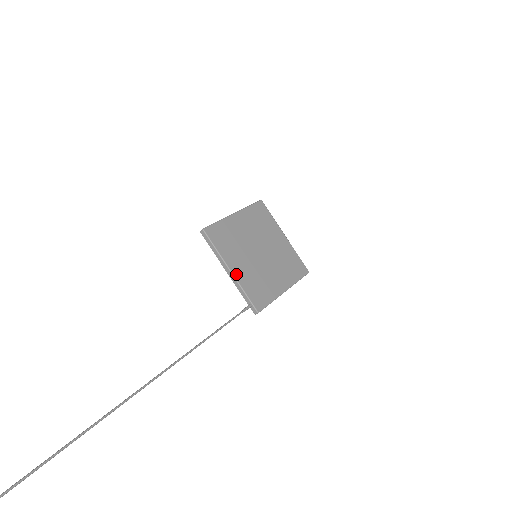
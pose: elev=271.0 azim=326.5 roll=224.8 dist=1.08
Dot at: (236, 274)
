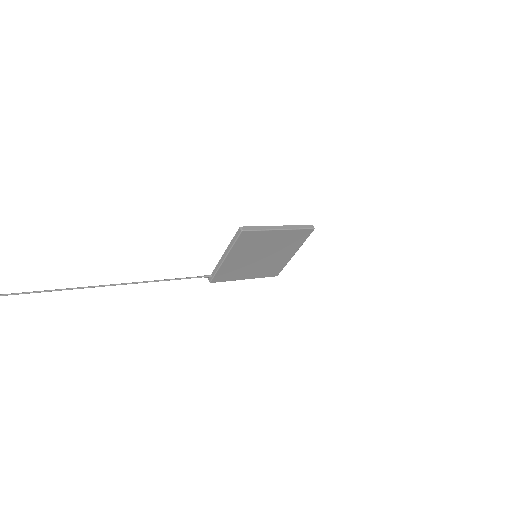
Dot at: (226, 262)
